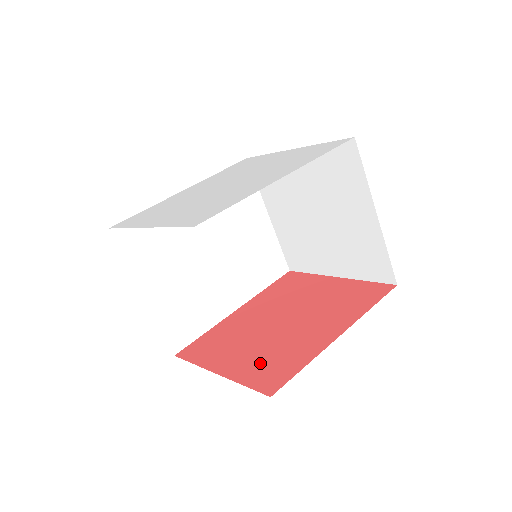
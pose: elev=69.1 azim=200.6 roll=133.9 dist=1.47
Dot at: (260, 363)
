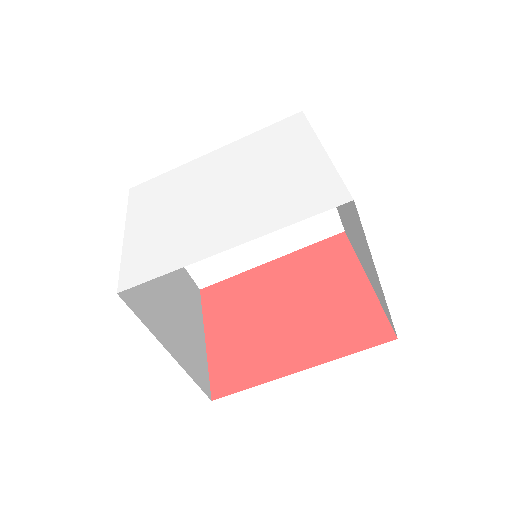
Dot at: (233, 353)
